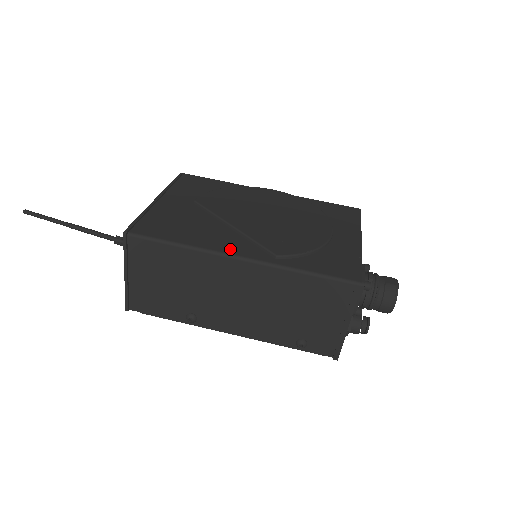
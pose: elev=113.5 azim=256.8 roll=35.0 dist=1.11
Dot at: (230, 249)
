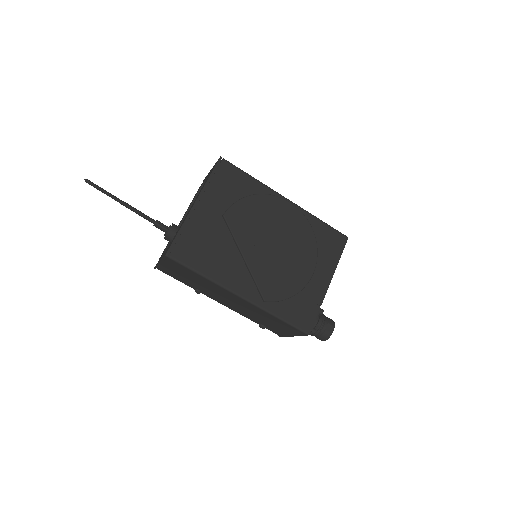
Dot at: (236, 286)
